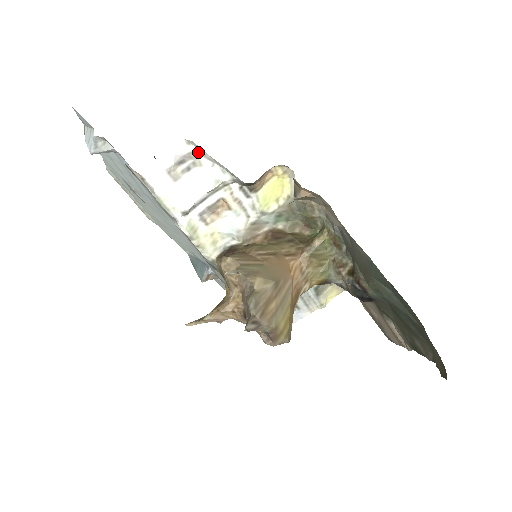
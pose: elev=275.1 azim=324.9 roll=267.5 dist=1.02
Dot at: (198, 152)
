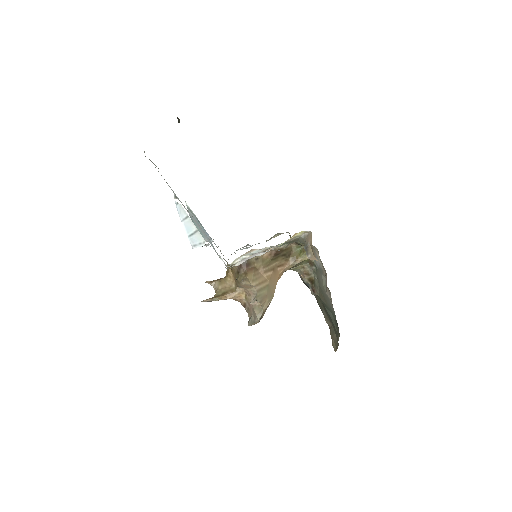
Dot at: occluded
